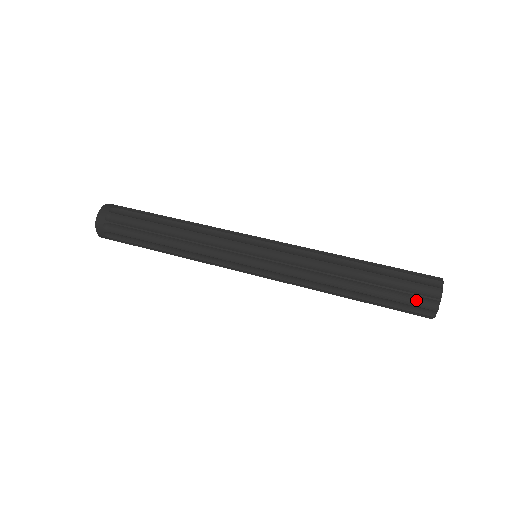
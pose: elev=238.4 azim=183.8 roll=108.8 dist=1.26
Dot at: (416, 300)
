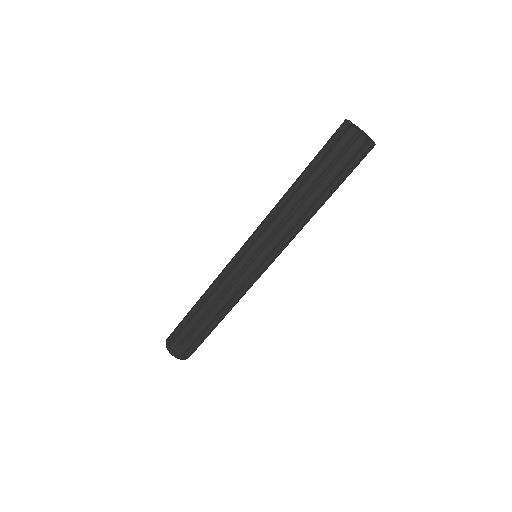
Dot at: (349, 153)
